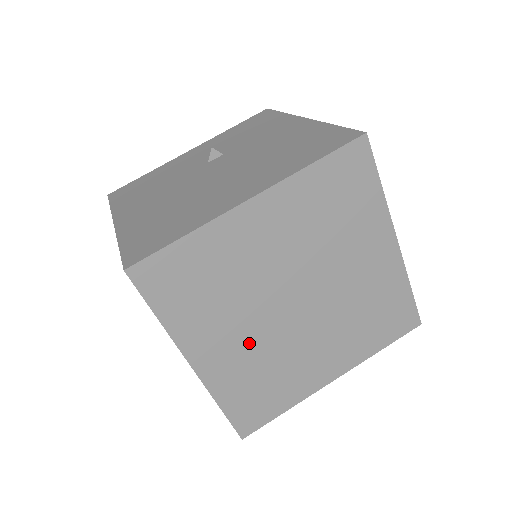
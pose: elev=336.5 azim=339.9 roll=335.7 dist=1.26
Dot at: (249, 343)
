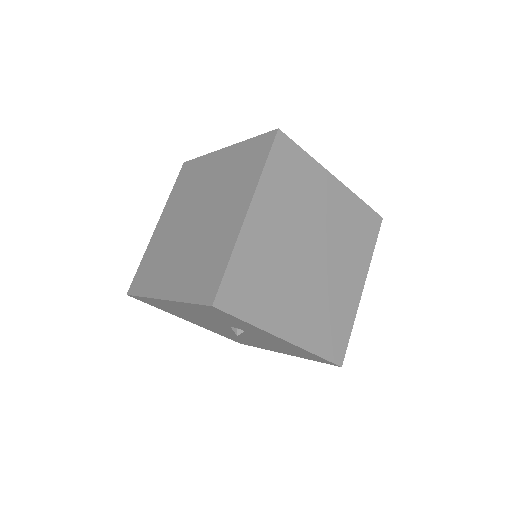
Dot at: (278, 243)
